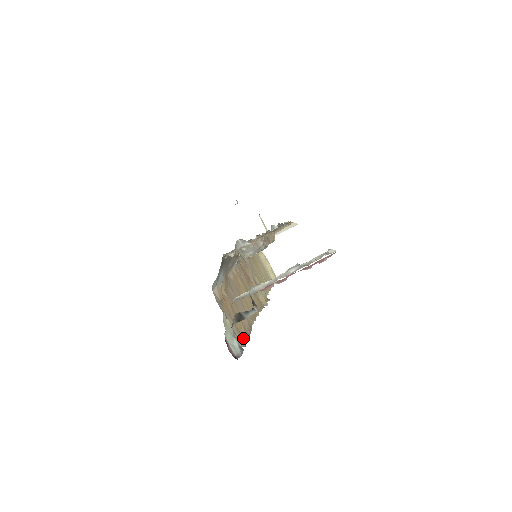
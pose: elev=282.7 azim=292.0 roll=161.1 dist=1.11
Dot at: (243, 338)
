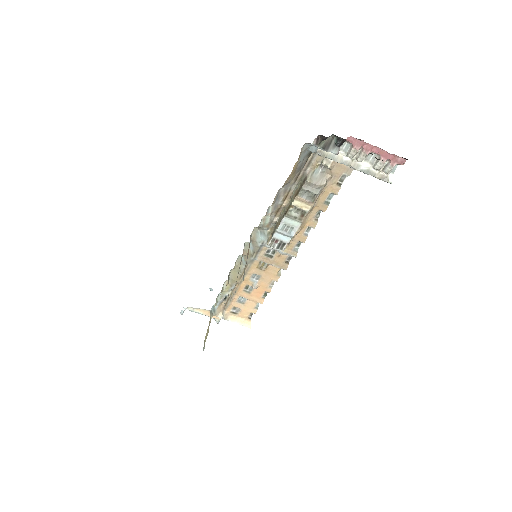
Dot at: occluded
